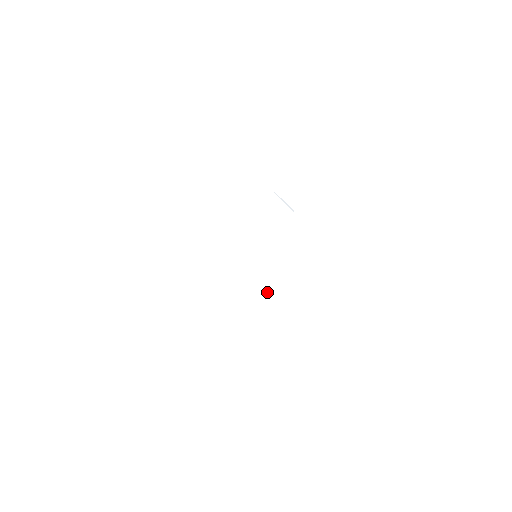
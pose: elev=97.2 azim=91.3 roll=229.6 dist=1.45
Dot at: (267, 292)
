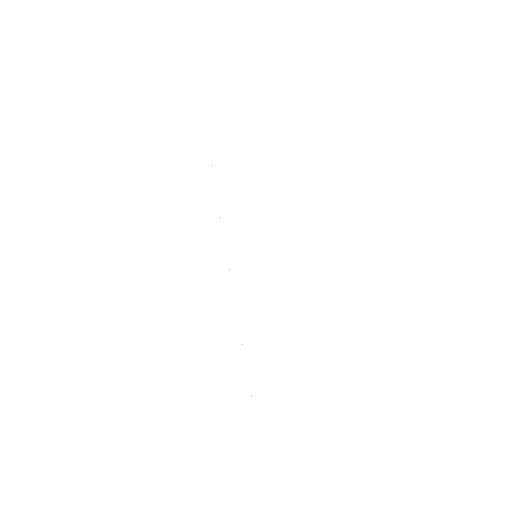
Dot at: (274, 308)
